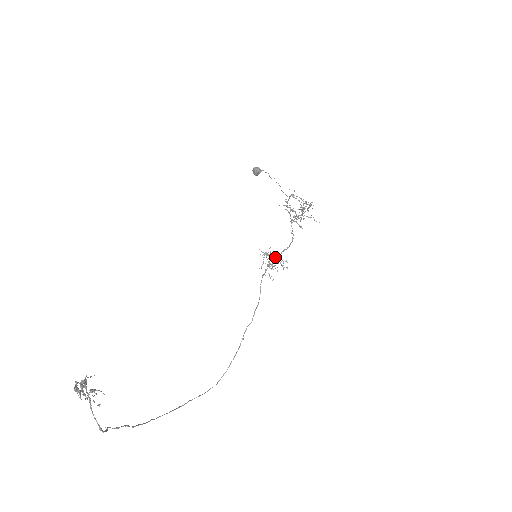
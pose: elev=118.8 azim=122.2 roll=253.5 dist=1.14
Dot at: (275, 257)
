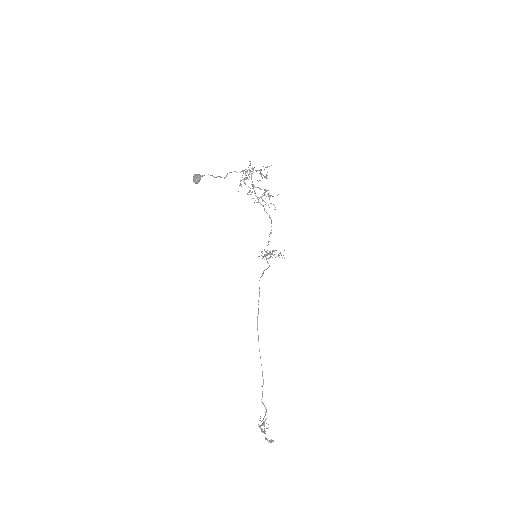
Dot at: occluded
